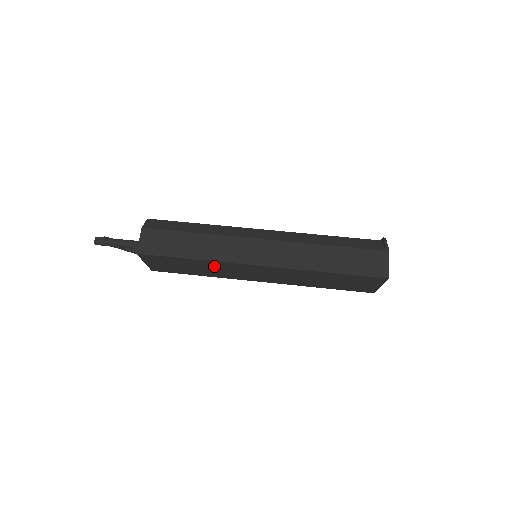
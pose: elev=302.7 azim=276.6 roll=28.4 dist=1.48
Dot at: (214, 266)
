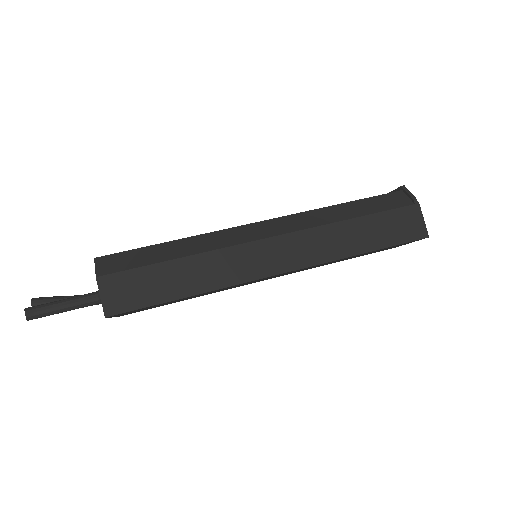
Dot at: (213, 291)
